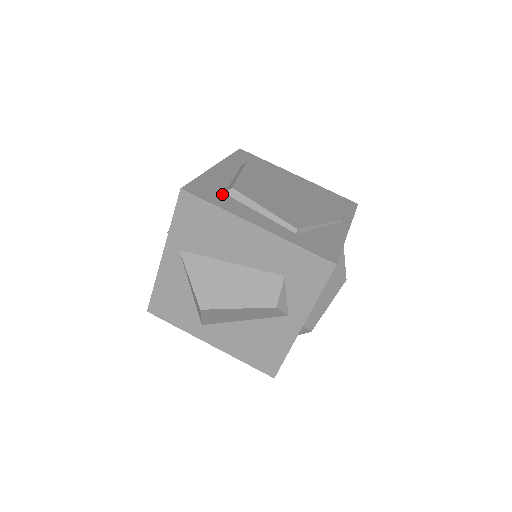
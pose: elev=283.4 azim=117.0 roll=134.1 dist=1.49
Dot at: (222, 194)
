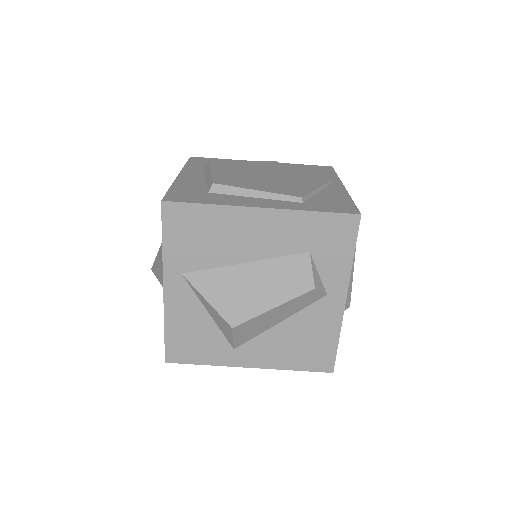
Dot at: (206, 194)
